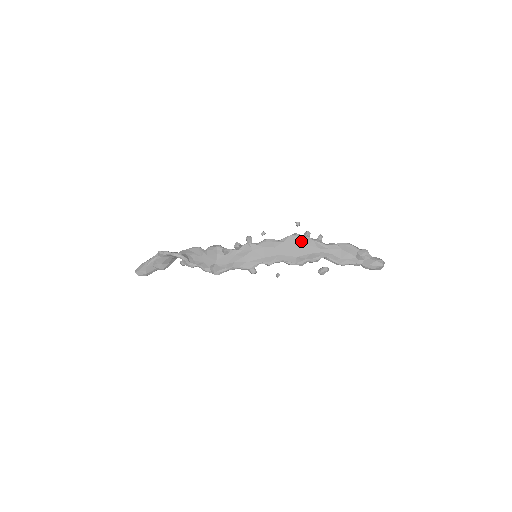
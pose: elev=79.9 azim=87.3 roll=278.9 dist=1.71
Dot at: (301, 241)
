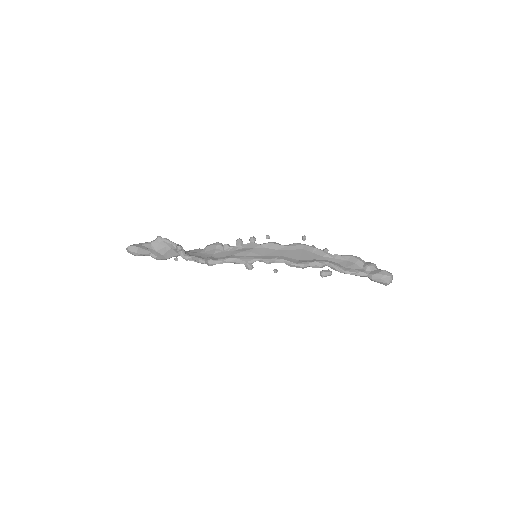
Dot at: (305, 249)
